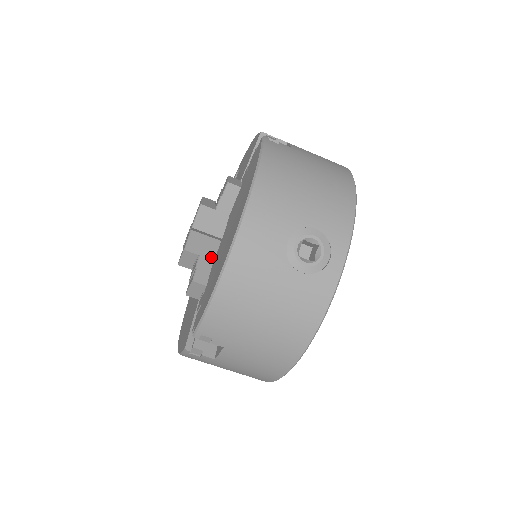
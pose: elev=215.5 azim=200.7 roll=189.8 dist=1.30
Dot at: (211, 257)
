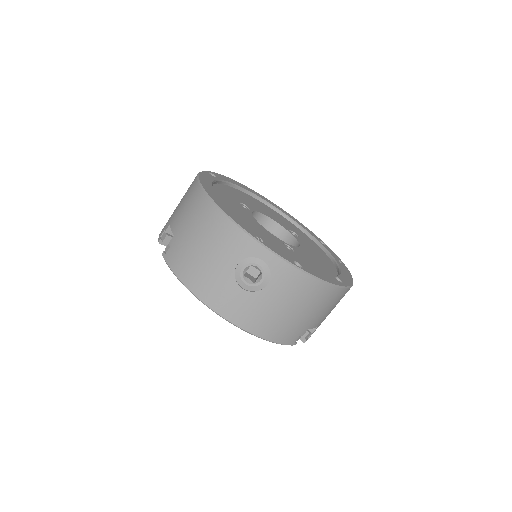
Dot at: occluded
